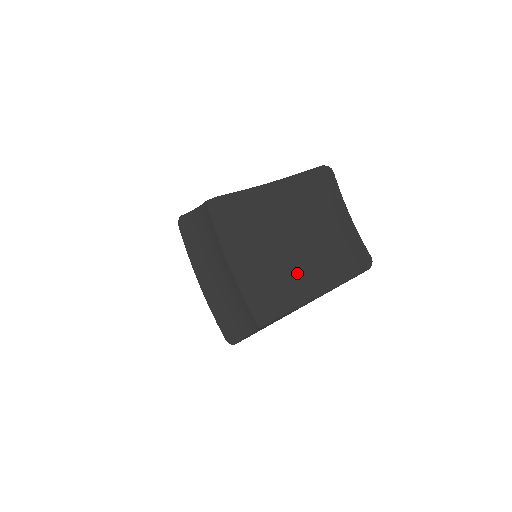
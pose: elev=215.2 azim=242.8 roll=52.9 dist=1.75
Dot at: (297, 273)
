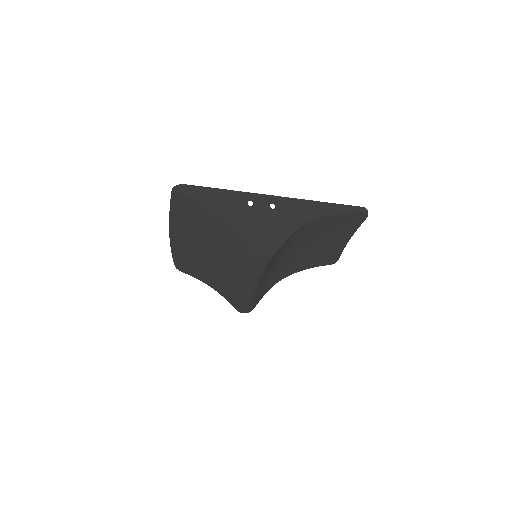
Dot at: (282, 270)
